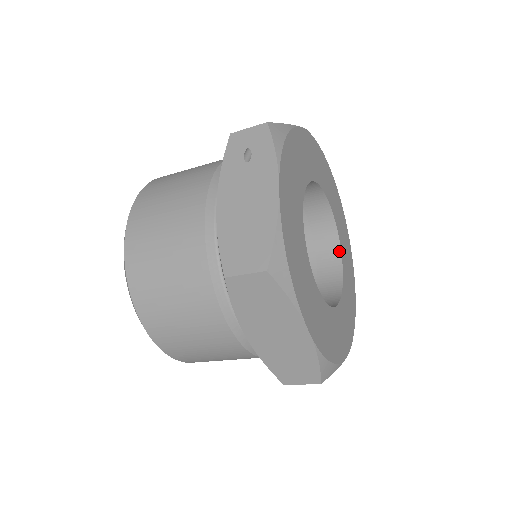
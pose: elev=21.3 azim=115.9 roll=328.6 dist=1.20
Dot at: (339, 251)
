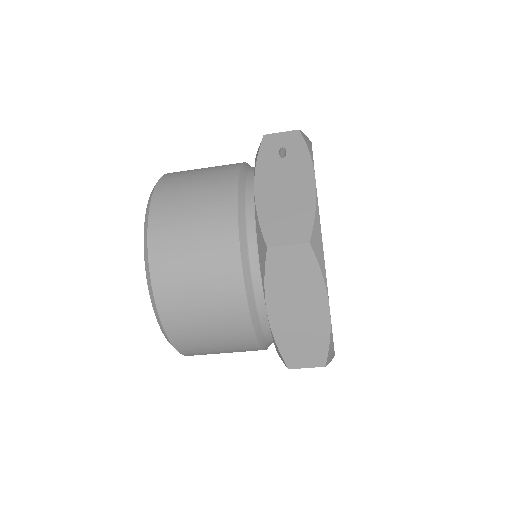
Dot at: occluded
